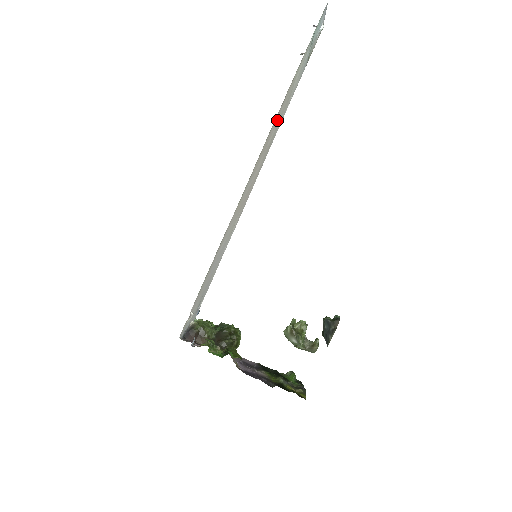
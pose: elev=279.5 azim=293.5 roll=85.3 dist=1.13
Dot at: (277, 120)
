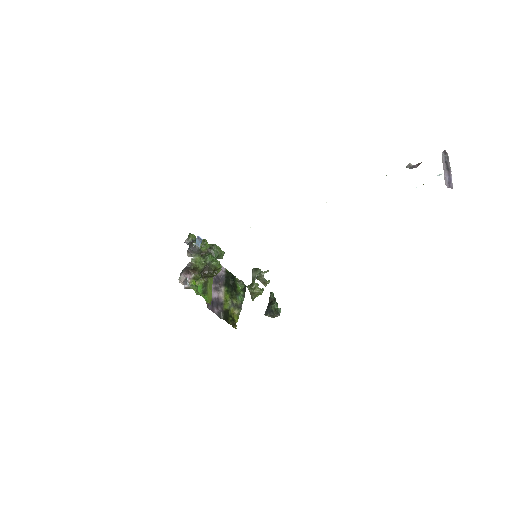
Dot at: occluded
